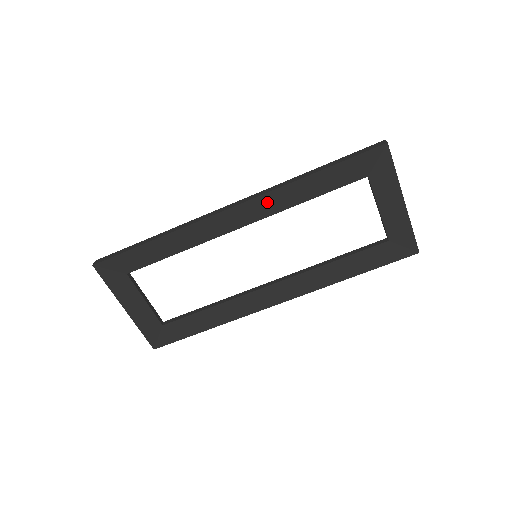
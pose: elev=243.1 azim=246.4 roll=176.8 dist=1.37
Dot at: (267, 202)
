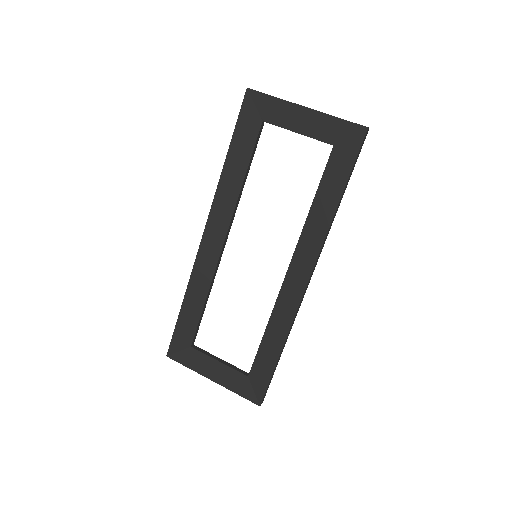
Dot at: (220, 208)
